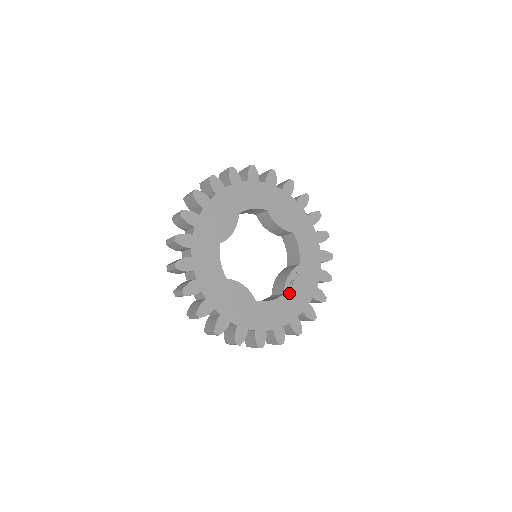
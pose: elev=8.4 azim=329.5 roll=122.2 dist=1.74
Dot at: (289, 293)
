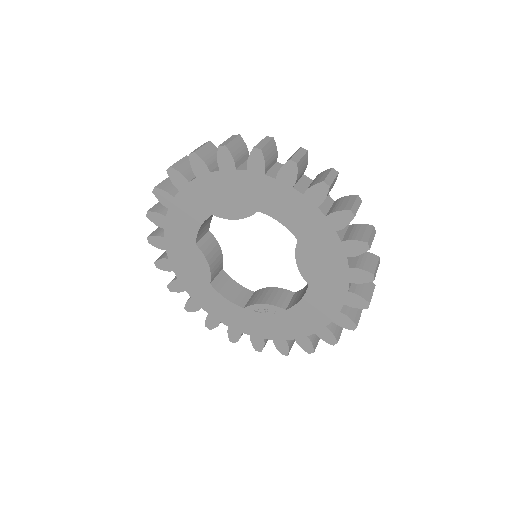
Dot at: (250, 313)
